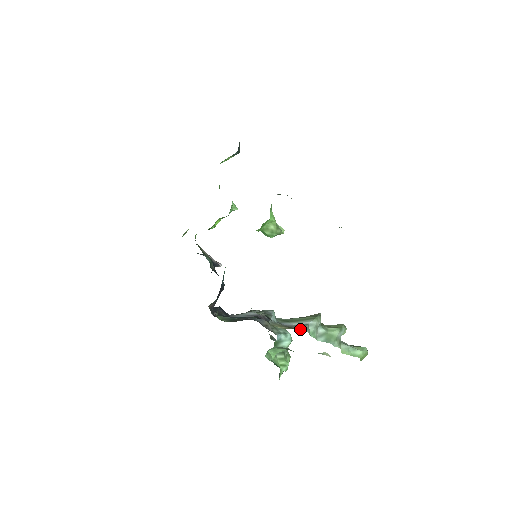
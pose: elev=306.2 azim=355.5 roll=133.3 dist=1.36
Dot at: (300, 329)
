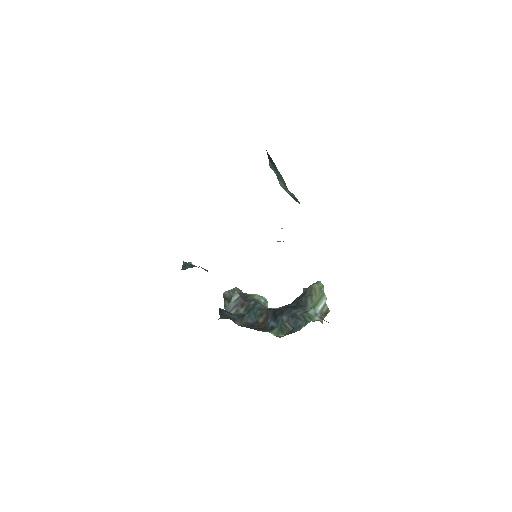
Dot at: (329, 311)
